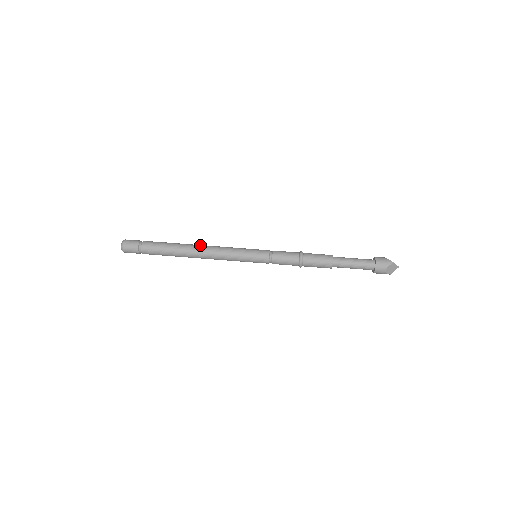
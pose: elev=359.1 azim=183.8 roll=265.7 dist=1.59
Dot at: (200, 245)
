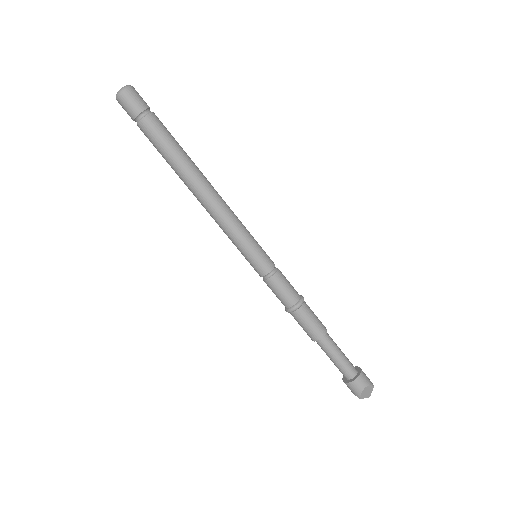
Dot at: (211, 185)
